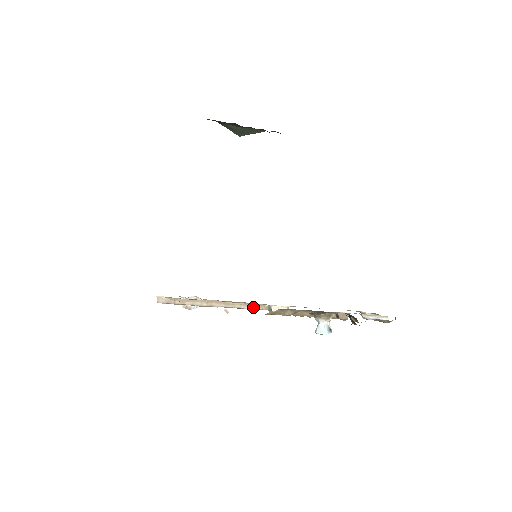
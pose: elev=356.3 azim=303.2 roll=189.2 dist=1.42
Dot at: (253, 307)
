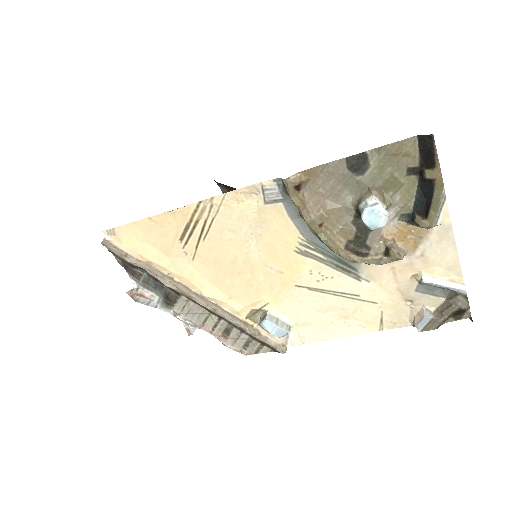
Dot at: (235, 320)
